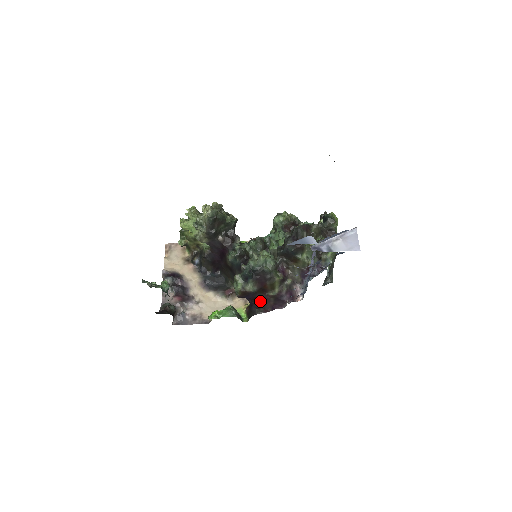
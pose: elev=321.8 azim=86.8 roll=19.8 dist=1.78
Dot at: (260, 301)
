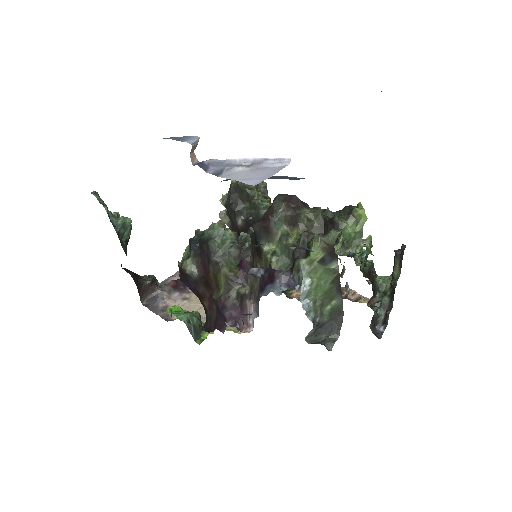
Dot at: (206, 306)
